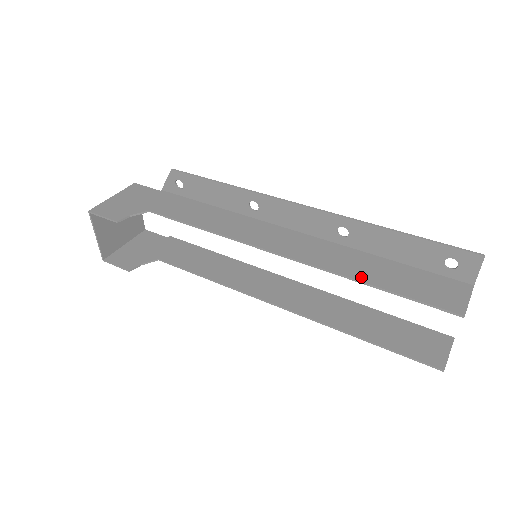
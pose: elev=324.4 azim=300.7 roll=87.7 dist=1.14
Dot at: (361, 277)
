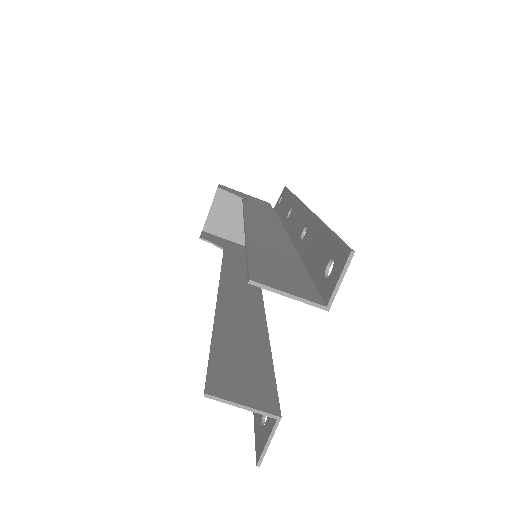
Dot at: (254, 244)
